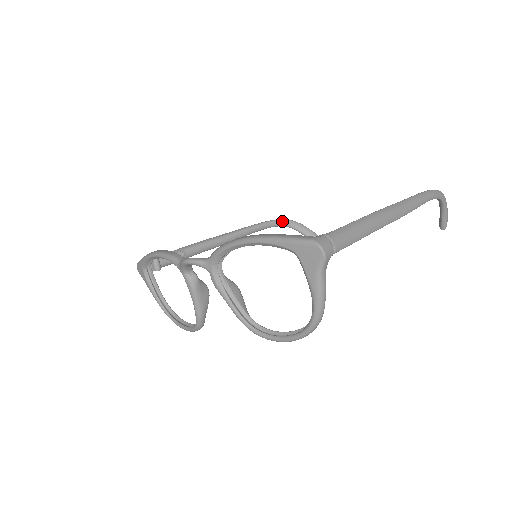
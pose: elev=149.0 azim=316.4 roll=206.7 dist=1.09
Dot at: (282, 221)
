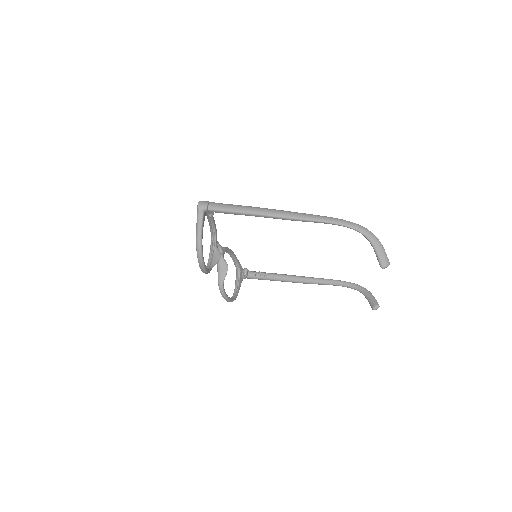
Dot at: (354, 284)
